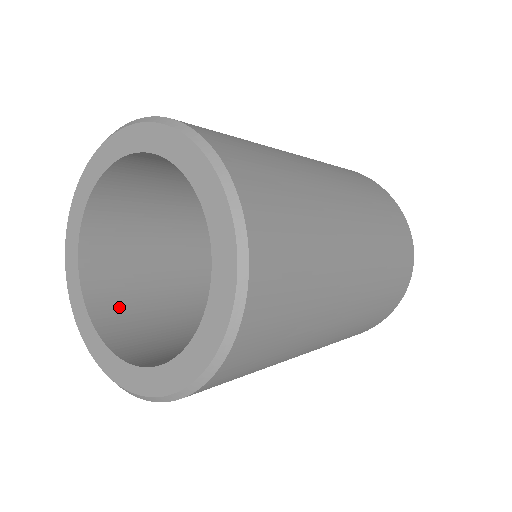
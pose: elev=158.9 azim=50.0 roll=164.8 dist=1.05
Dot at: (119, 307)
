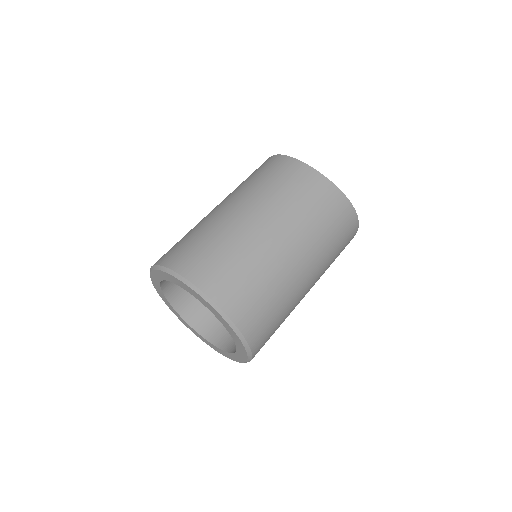
Dot at: (188, 298)
